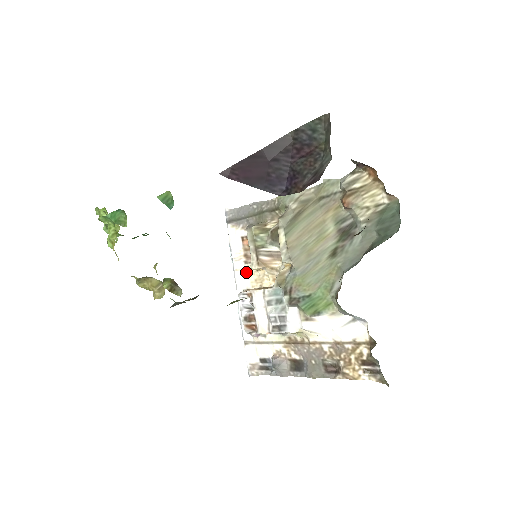
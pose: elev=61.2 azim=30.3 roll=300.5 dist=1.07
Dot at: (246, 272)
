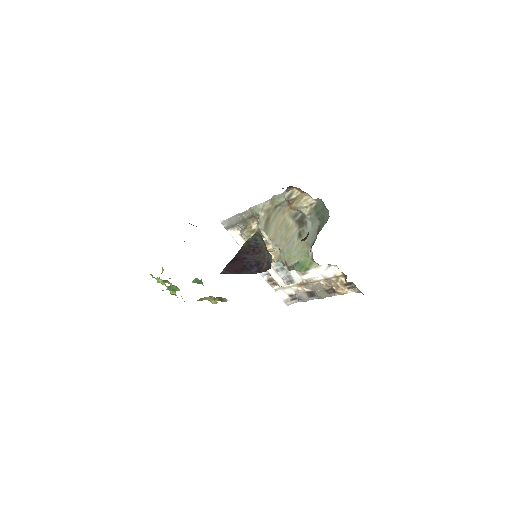
Dot at: occluded
